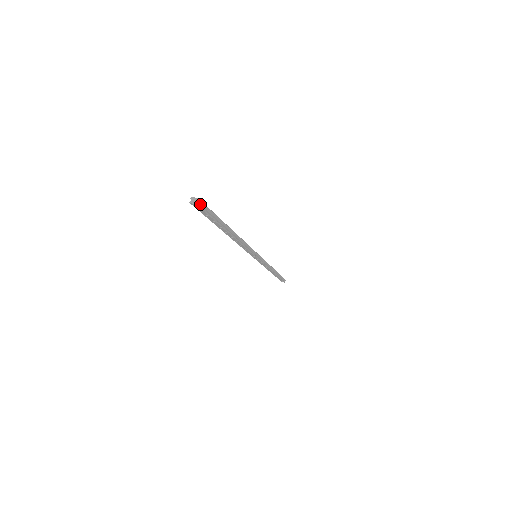
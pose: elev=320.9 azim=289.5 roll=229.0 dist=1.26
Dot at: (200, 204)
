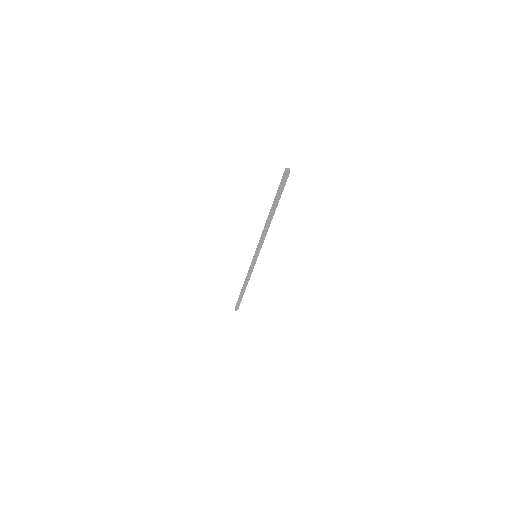
Dot at: (287, 174)
